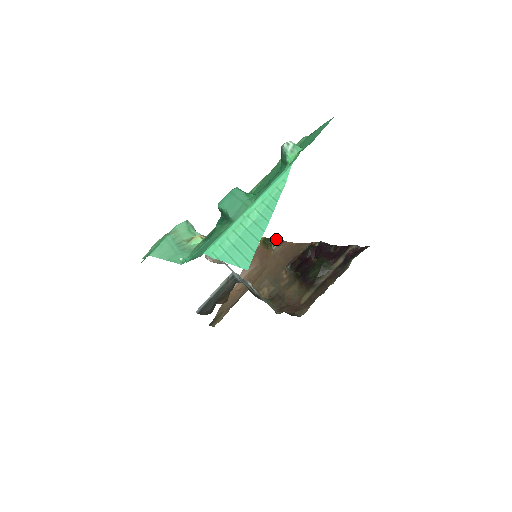
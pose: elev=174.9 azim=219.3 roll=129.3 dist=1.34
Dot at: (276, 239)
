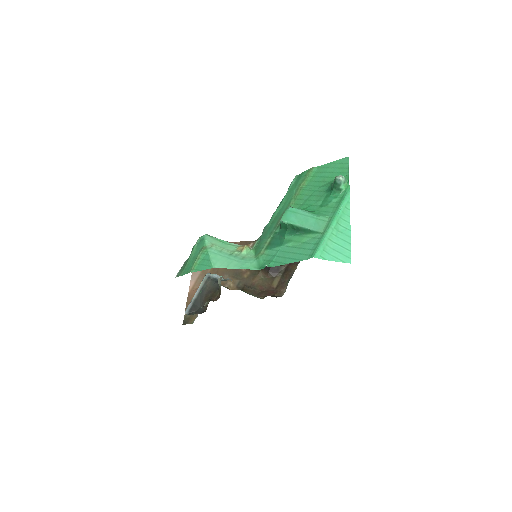
Dot at: occluded
